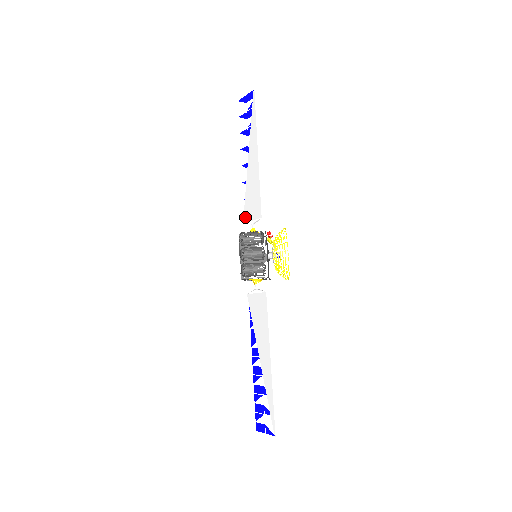
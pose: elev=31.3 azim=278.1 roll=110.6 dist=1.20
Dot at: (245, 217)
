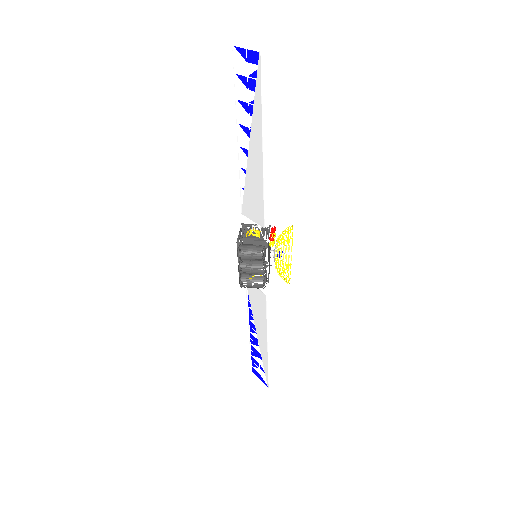
Dot at: (244, 210)
